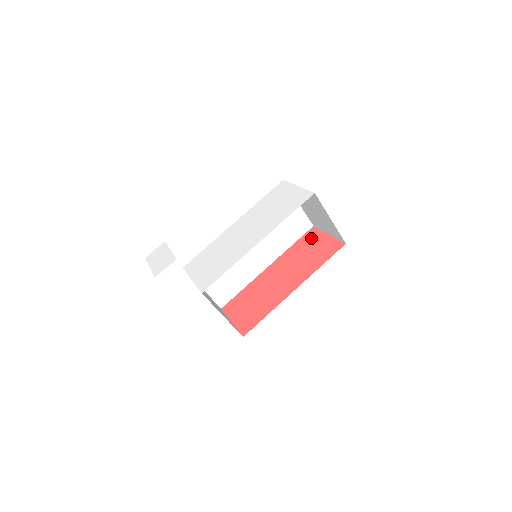
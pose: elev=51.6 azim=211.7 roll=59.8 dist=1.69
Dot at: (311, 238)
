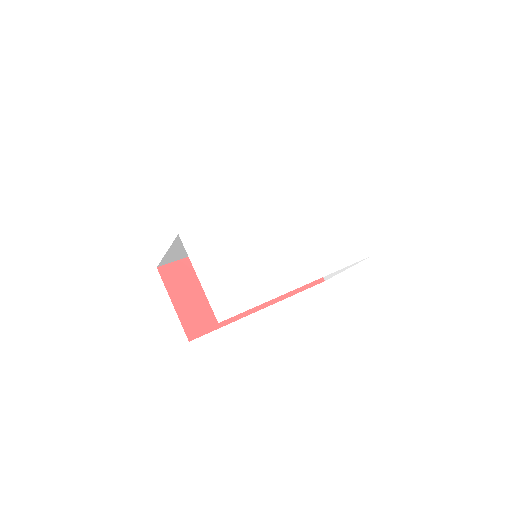
Dot at: occluded
